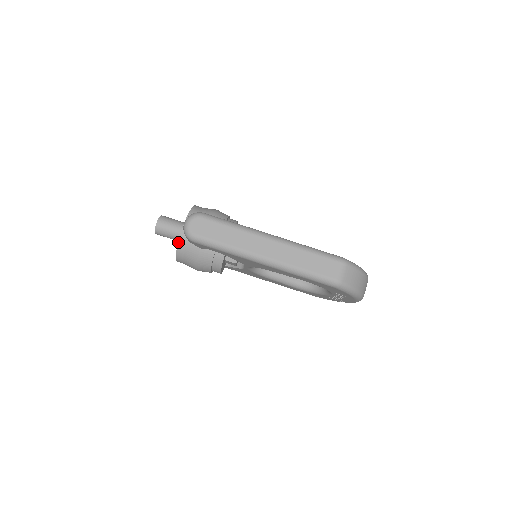
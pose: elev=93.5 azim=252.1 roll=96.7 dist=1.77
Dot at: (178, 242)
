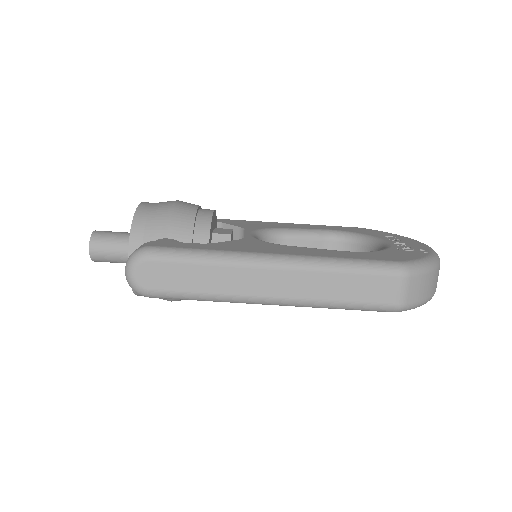
Dot at: occluded
